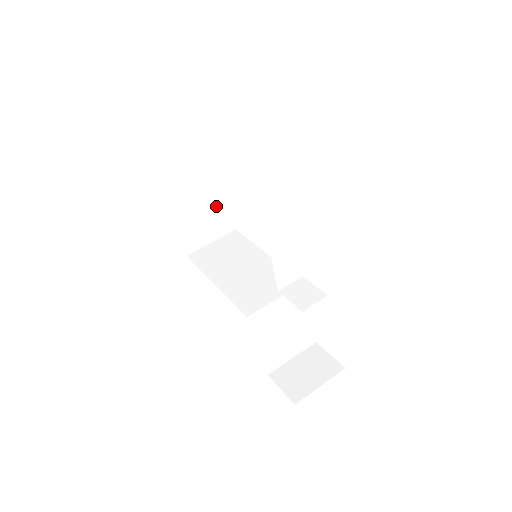
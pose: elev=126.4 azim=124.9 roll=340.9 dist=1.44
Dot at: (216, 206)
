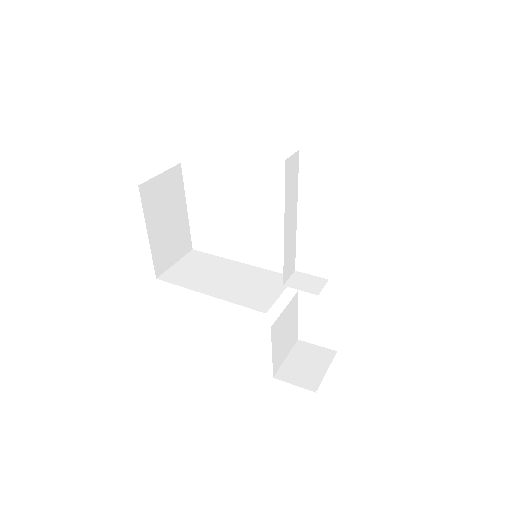
Dot at: (180, 224)
